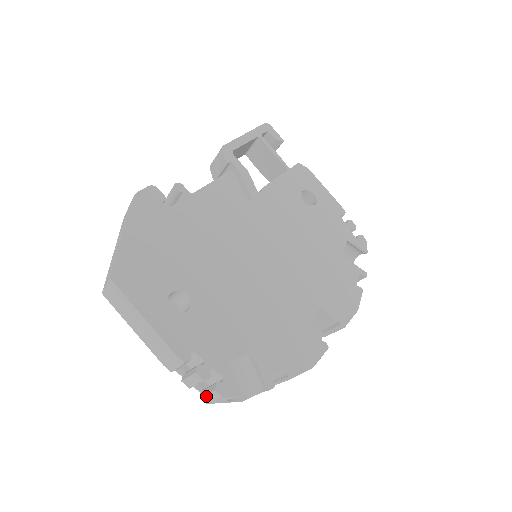
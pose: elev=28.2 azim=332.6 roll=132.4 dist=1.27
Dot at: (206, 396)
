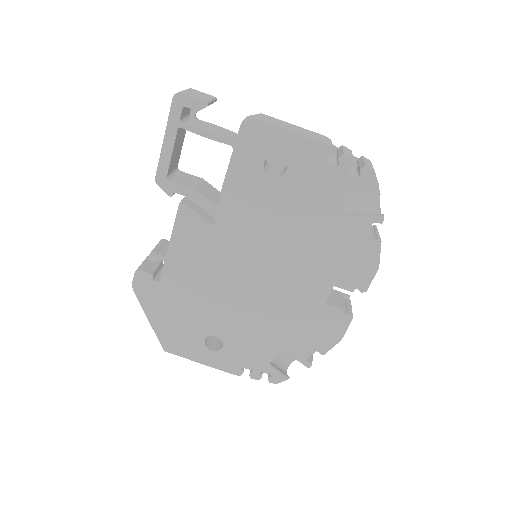
Dot at: occluded
